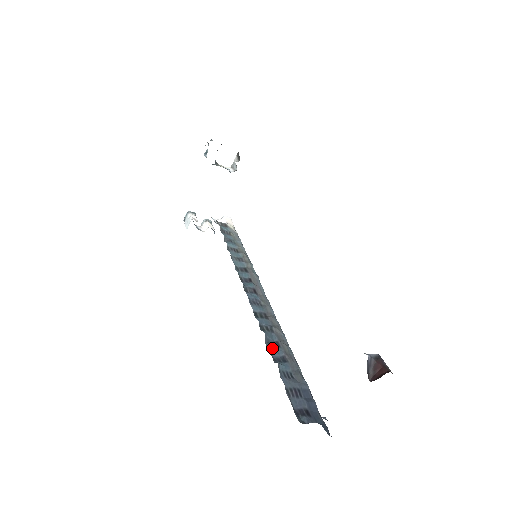
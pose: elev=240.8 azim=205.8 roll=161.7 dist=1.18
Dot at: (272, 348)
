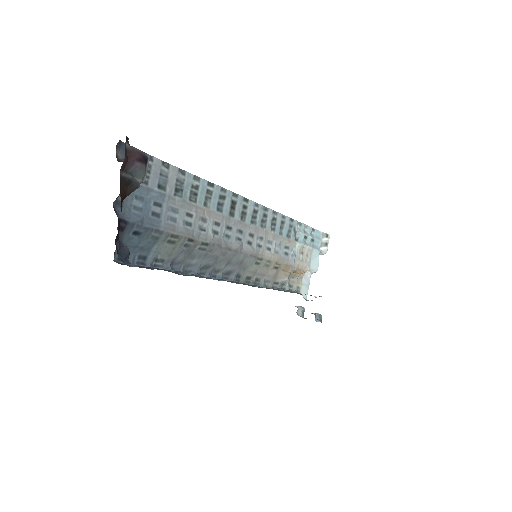
Dot at: (189, 275)
